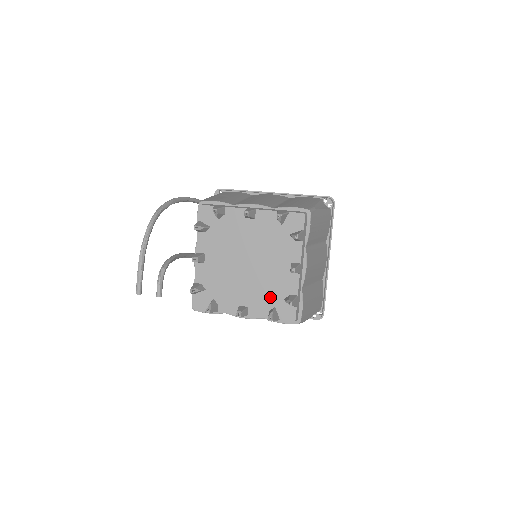
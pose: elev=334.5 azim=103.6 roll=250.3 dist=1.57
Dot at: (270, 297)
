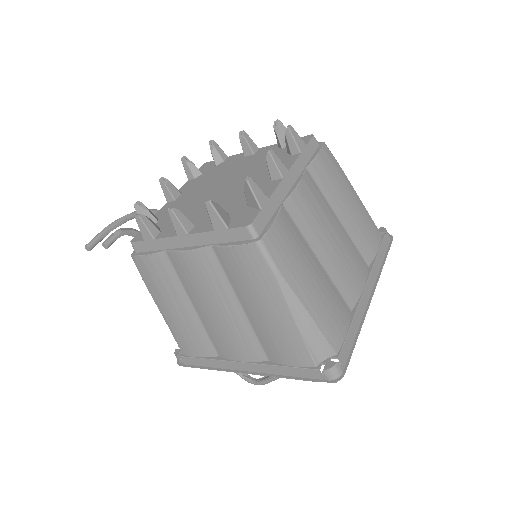
Dot at: (230, 209)
